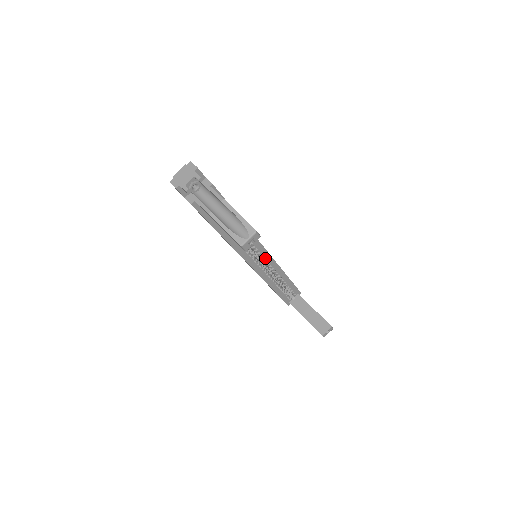
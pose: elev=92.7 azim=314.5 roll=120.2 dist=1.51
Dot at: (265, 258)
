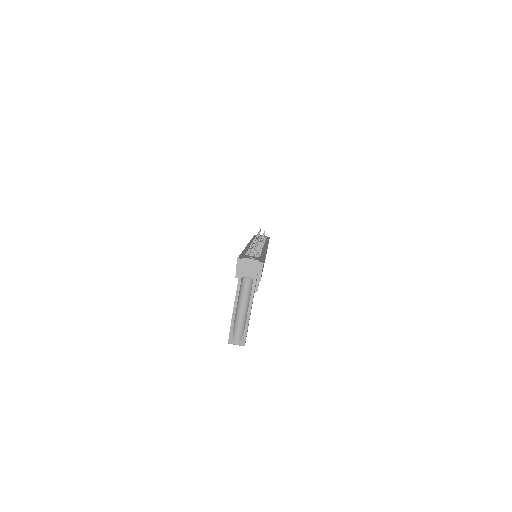
Dot at: occluded
